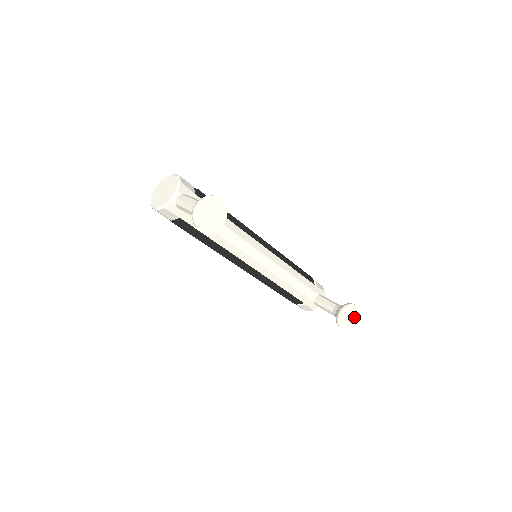
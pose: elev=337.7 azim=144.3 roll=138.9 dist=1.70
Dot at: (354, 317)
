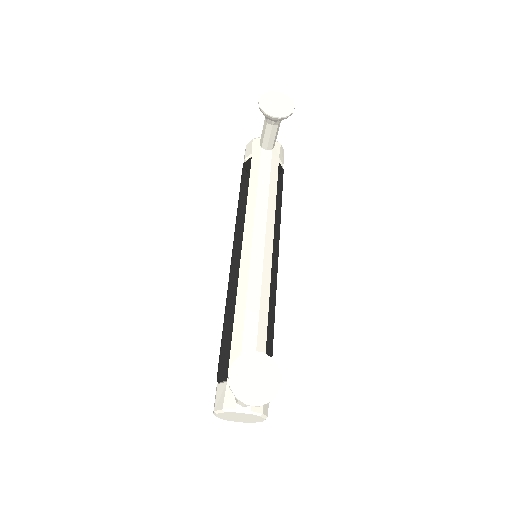
Dot at: (260, 399)
